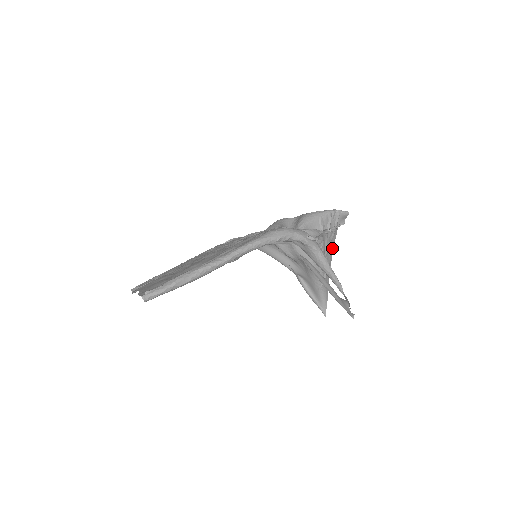
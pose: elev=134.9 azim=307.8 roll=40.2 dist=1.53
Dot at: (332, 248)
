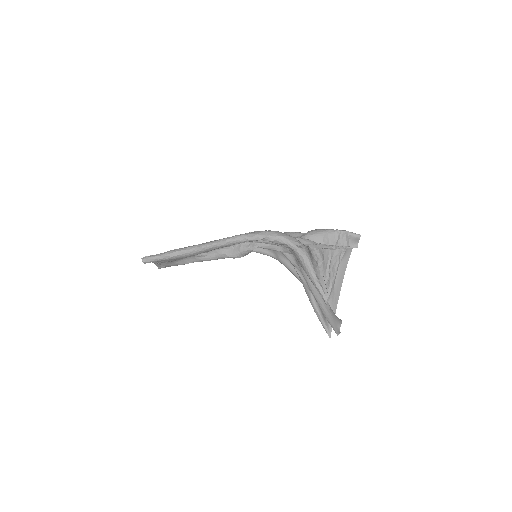
Dot at: (343, 270)
